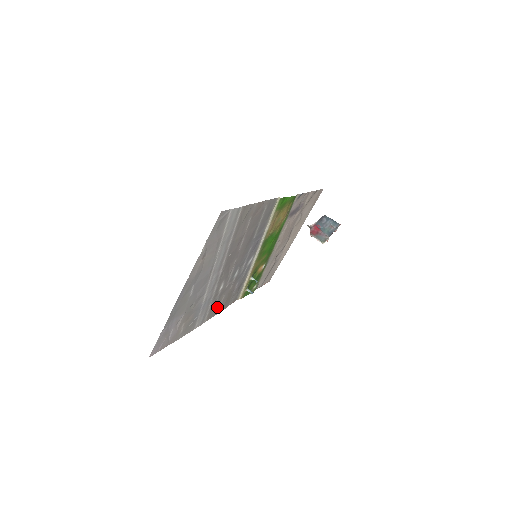
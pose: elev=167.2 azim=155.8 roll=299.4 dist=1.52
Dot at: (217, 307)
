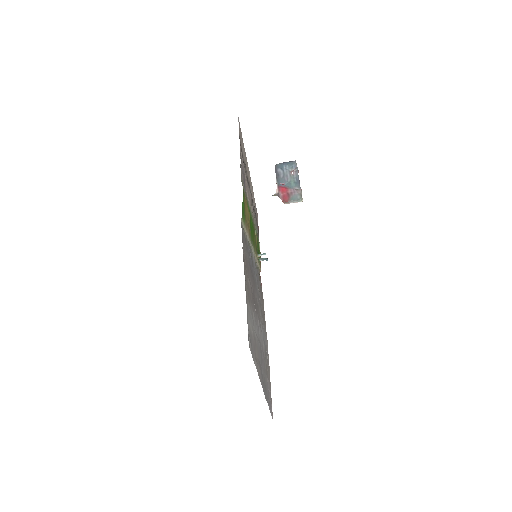
Dot at: (263, 313)
